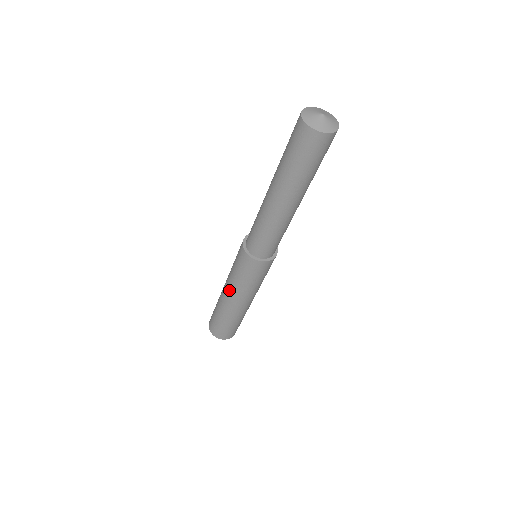
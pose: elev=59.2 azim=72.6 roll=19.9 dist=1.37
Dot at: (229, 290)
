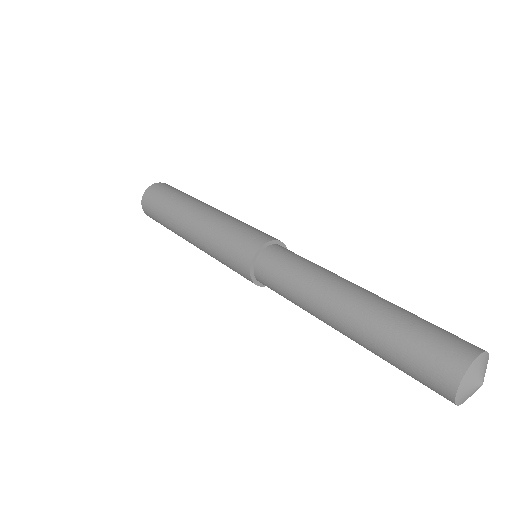
Dot at: (197, 237)
